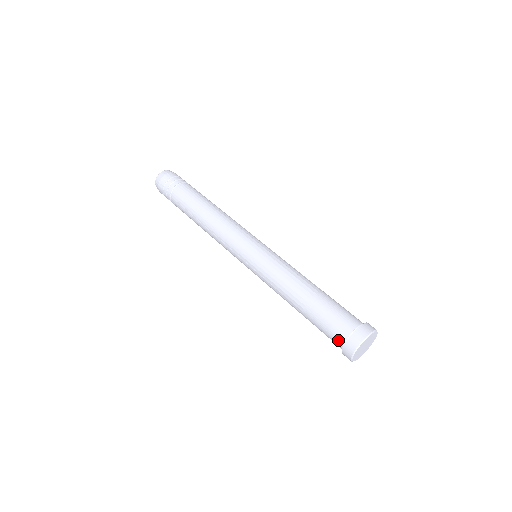
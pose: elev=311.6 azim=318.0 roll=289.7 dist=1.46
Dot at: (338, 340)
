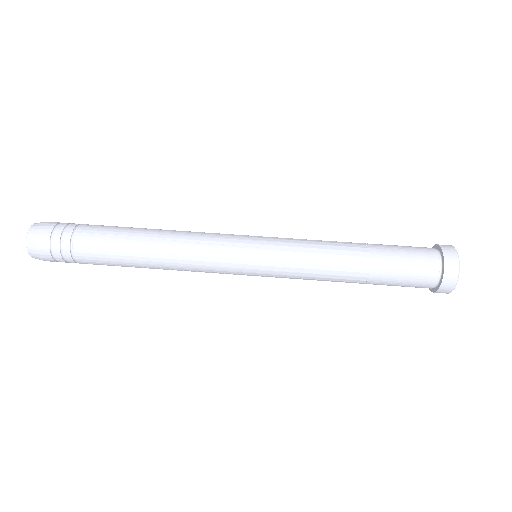
Dot at: (430, 274)
